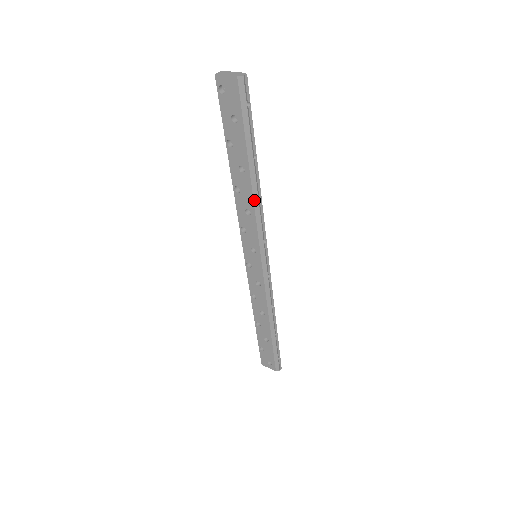
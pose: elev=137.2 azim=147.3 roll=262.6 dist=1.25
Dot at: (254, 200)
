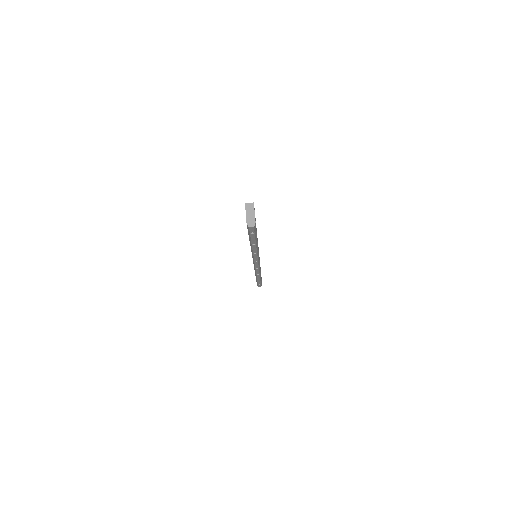
Dot at: (251, 251)
